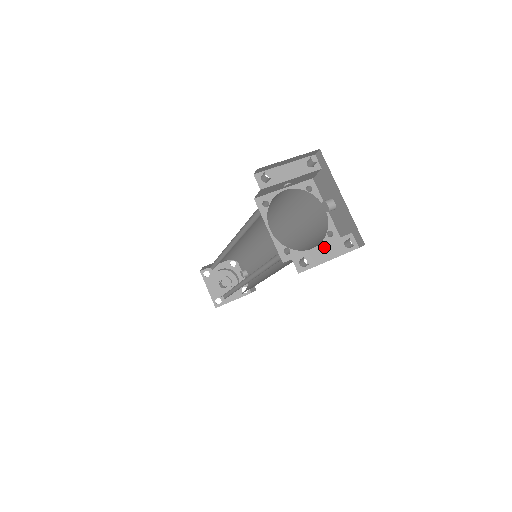
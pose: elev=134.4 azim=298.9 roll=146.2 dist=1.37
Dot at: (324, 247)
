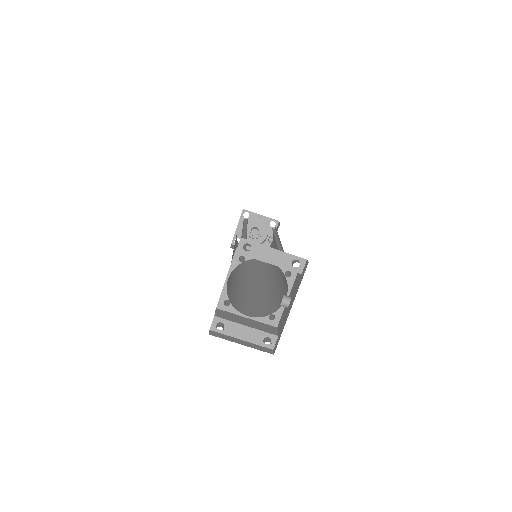
Dot at: (246, 328)
